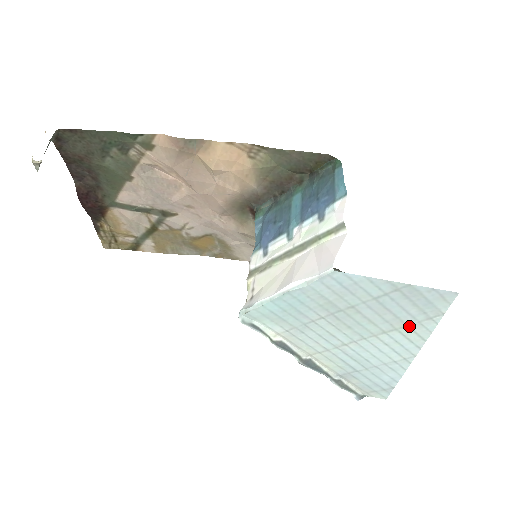
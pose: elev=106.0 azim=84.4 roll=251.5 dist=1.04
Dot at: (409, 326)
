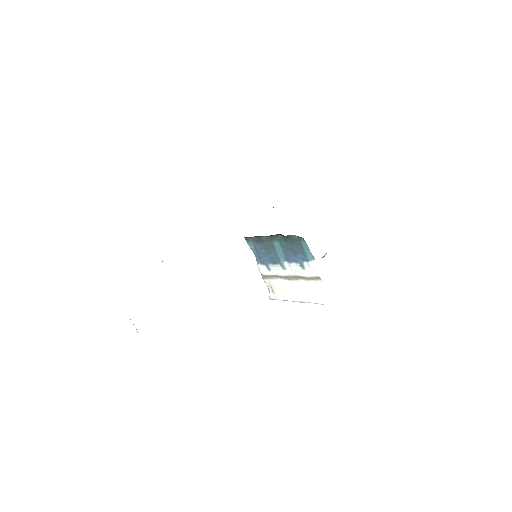
Dot at: occluded
